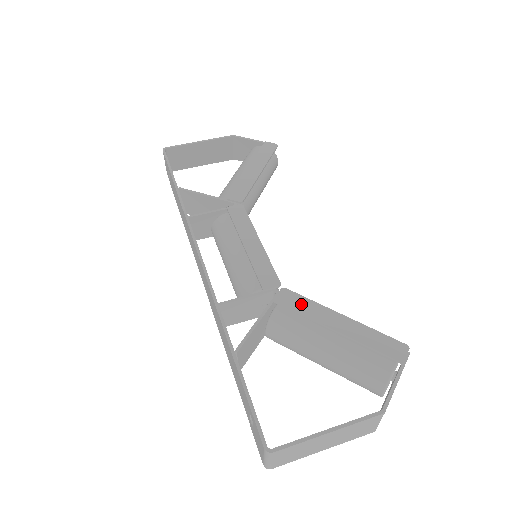
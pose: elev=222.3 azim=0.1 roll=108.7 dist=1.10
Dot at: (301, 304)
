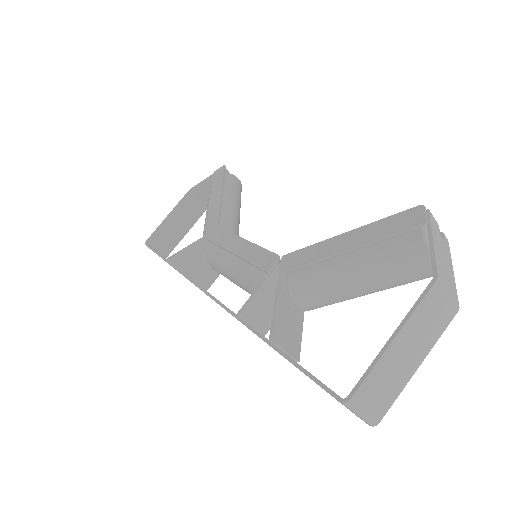
Dot at: (304, 256)
